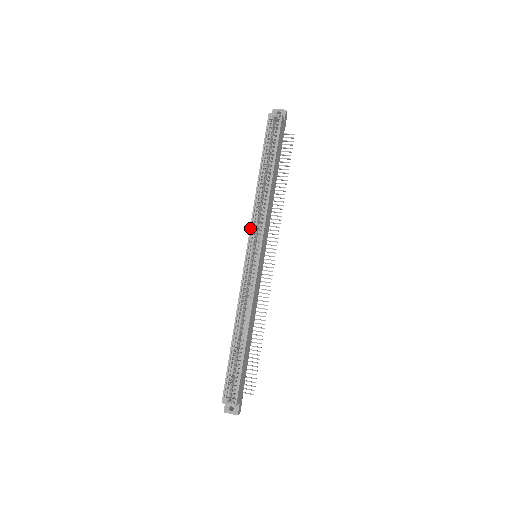
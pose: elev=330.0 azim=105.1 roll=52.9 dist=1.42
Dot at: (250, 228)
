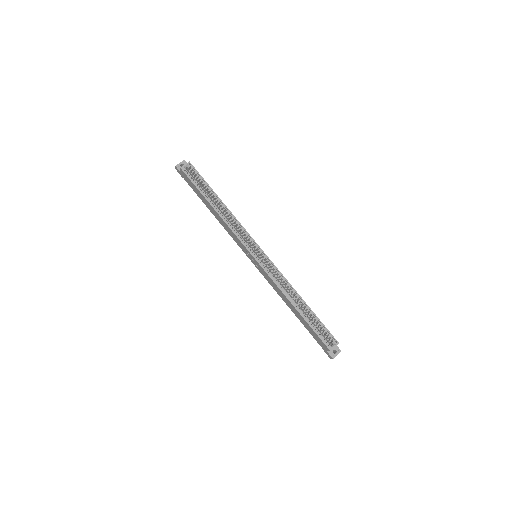
Dot at: (240, 241)
